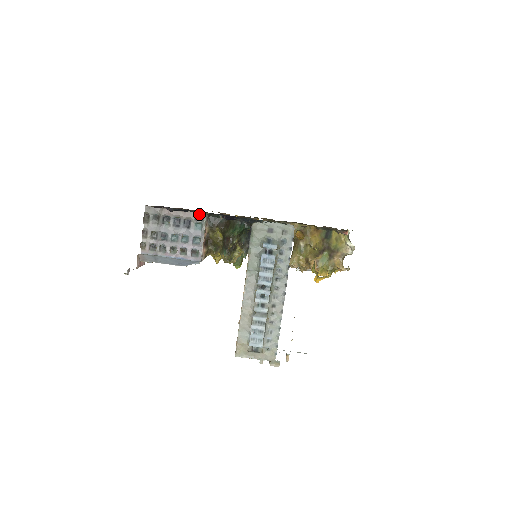
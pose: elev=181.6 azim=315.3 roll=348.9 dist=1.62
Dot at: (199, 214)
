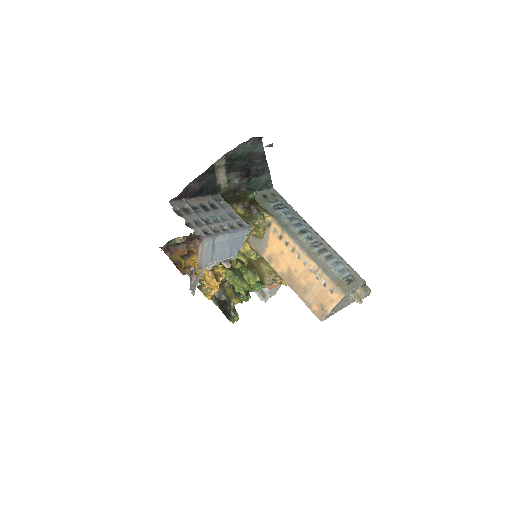
Dot at: (214, 197)
